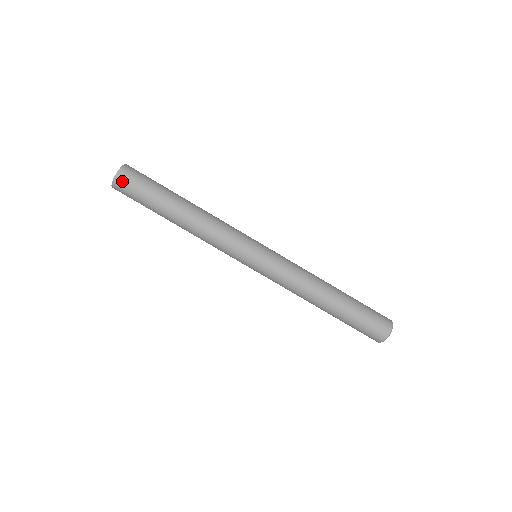
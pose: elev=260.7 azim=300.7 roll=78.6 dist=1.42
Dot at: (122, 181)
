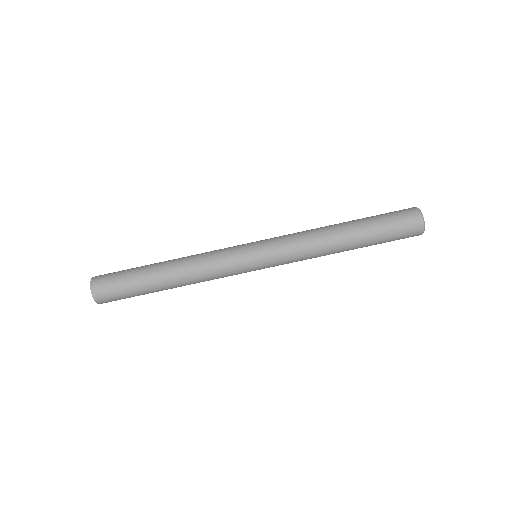
Dot at: (103, 299)
